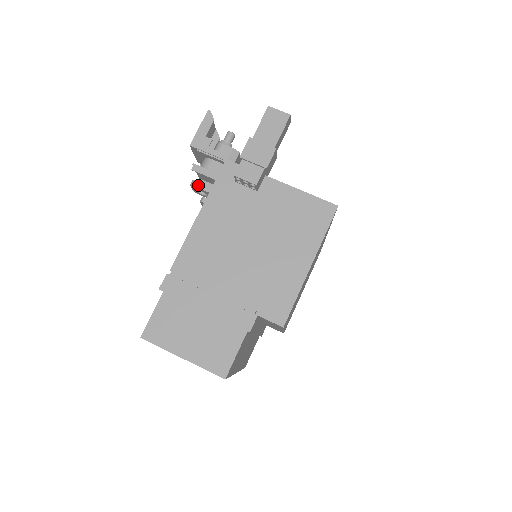
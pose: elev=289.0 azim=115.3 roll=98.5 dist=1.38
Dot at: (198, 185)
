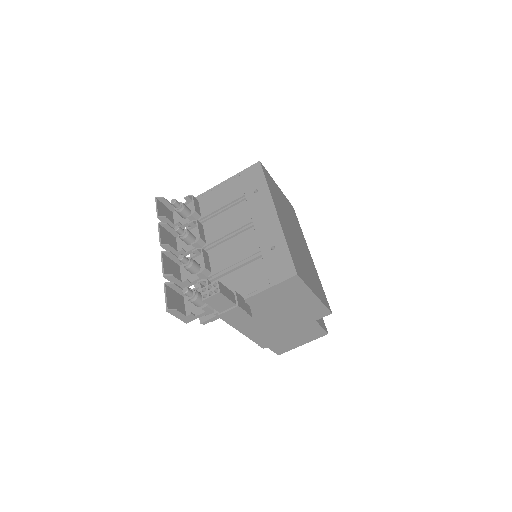
Dot at: (214, 320)
